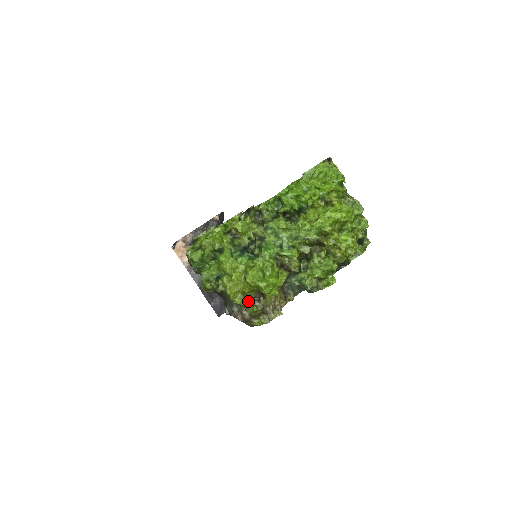
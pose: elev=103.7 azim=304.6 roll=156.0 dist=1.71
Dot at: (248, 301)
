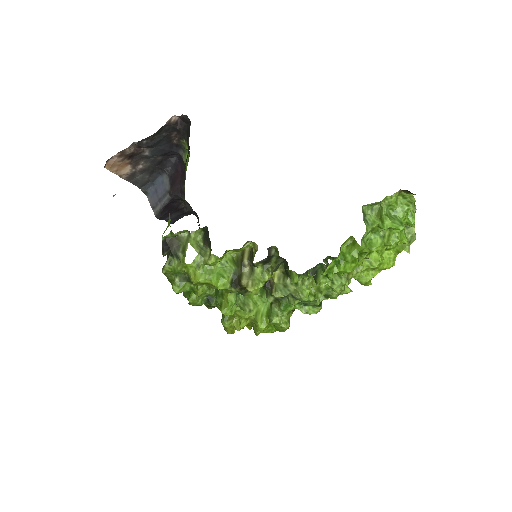
Dot at: occluded
